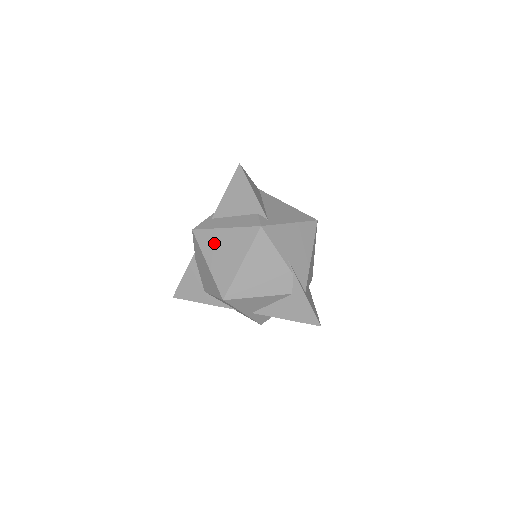
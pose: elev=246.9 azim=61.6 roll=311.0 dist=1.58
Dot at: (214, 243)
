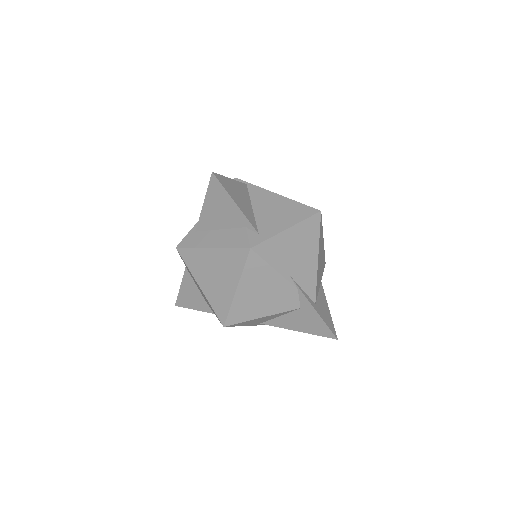
Dot at: (202, 264)
